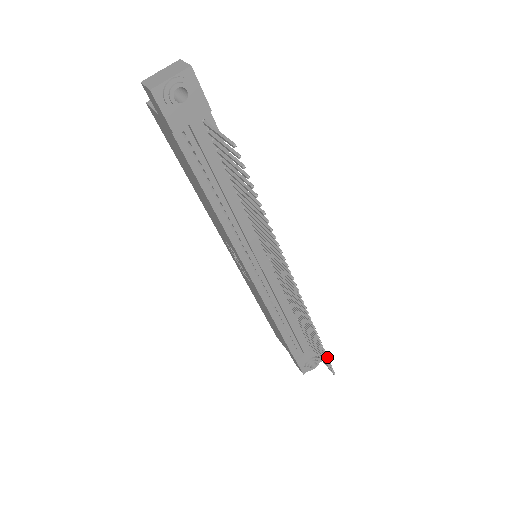
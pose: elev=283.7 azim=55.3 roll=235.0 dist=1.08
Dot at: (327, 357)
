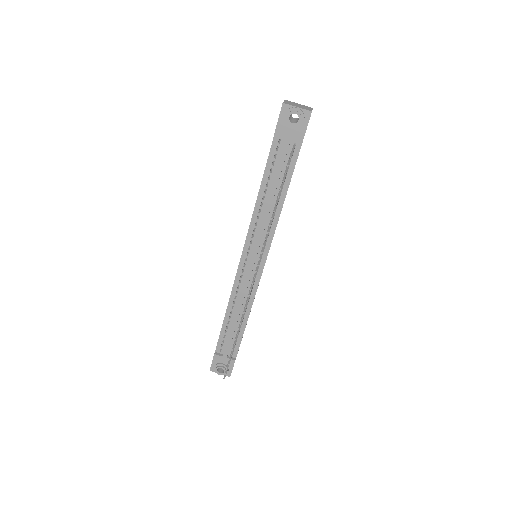
Dot at: occluded
